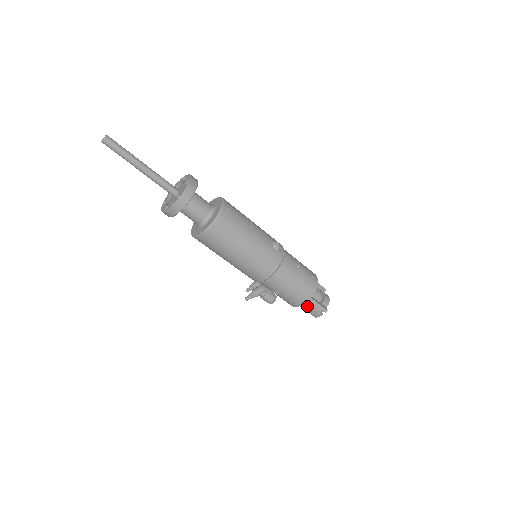
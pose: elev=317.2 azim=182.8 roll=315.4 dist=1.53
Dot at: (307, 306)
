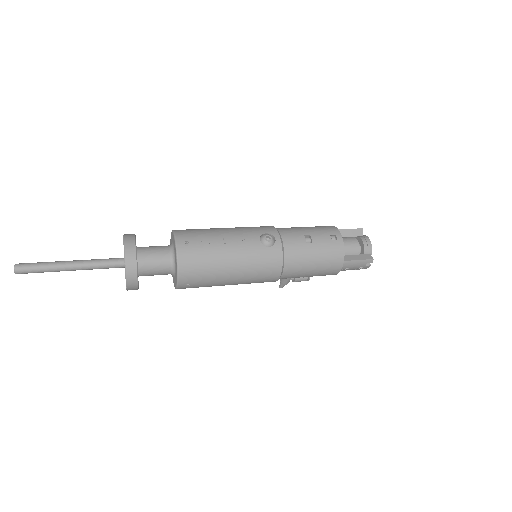
Dot at: (346, 269)
